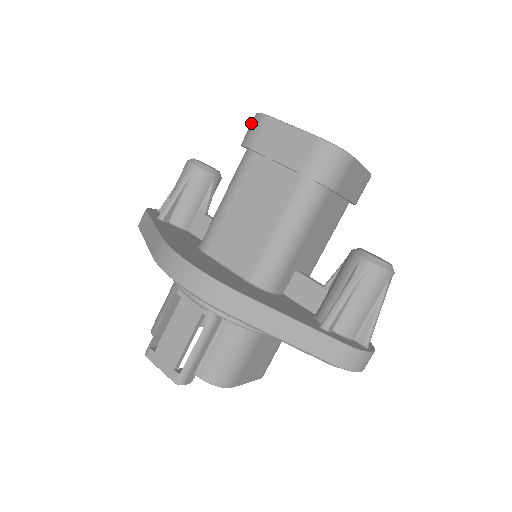
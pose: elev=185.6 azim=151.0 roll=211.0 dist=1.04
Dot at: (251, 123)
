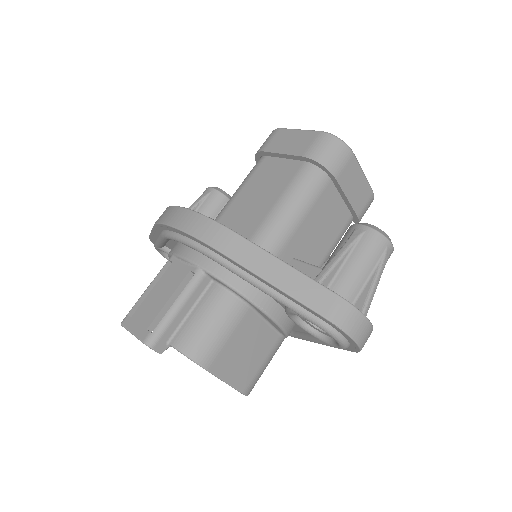
Dot at: occluded
